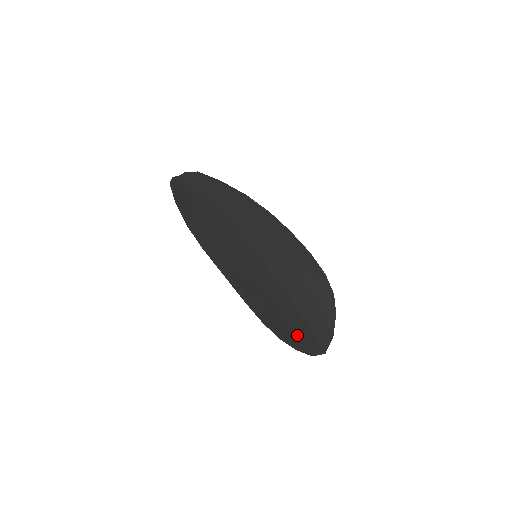
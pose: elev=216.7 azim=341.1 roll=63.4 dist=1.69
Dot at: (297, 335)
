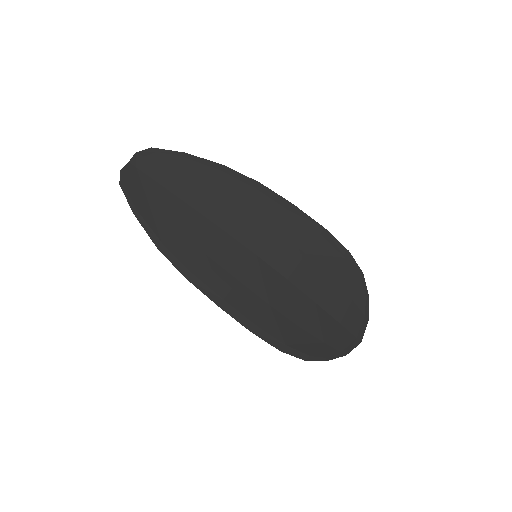
Dot at: (324, 341)
